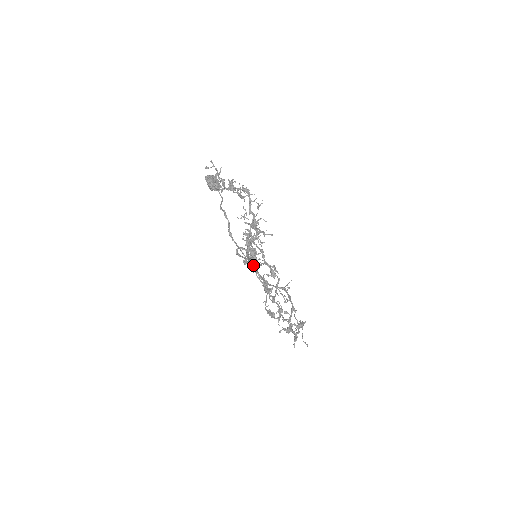
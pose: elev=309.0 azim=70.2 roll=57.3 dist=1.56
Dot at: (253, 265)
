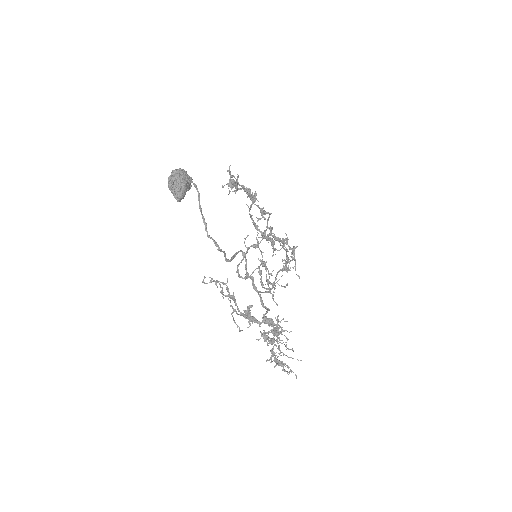
Dot at: (265, 308)
